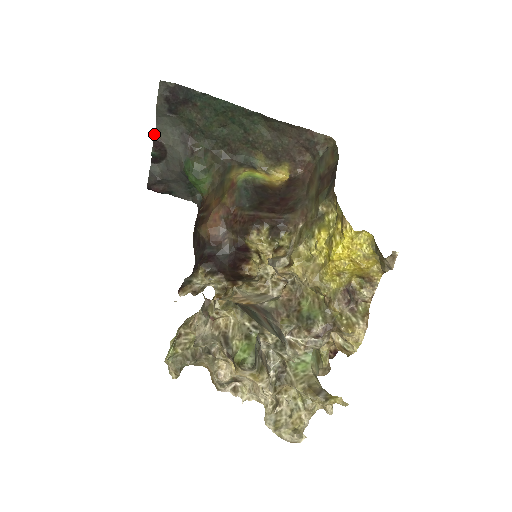
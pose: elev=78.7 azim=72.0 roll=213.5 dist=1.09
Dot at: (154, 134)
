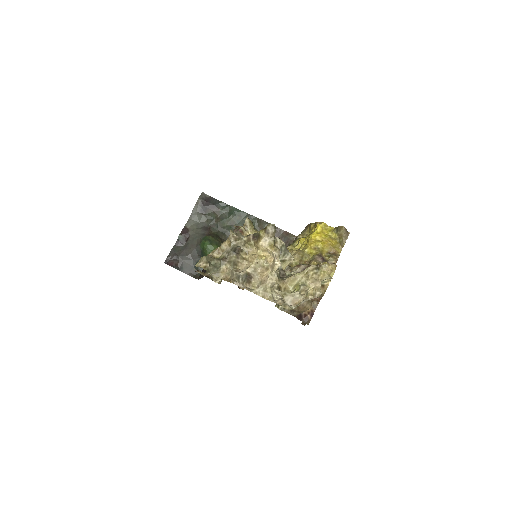
Dot at: (185, 225)
